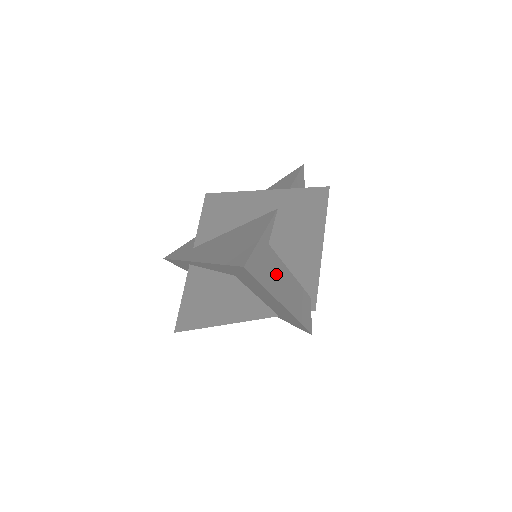
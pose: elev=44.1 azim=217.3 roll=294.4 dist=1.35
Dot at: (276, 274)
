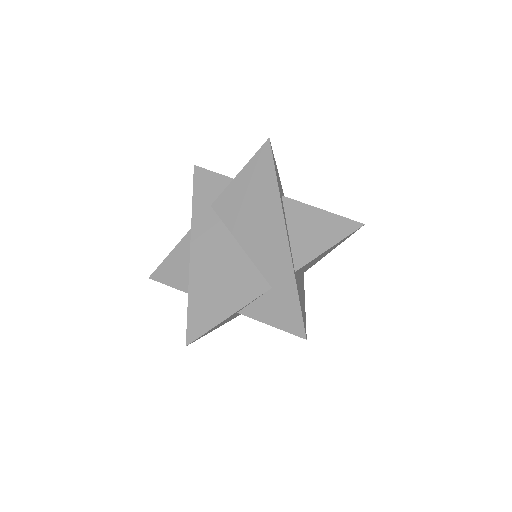
Dot at: occluded
